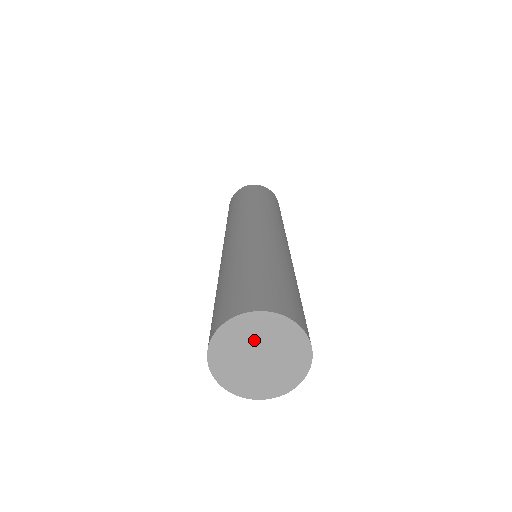
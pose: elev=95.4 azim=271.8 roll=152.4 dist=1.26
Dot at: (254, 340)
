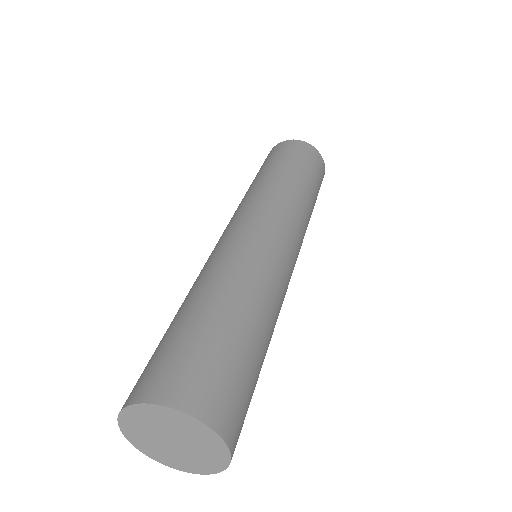
Dot at: (151, 431)
